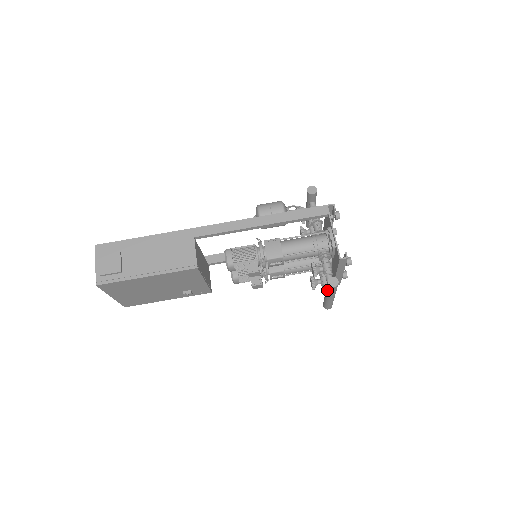
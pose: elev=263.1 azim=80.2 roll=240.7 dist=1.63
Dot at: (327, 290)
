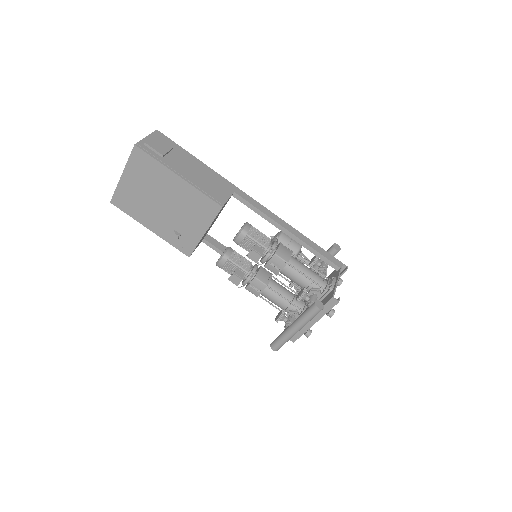
Dot at: (304, 313)
